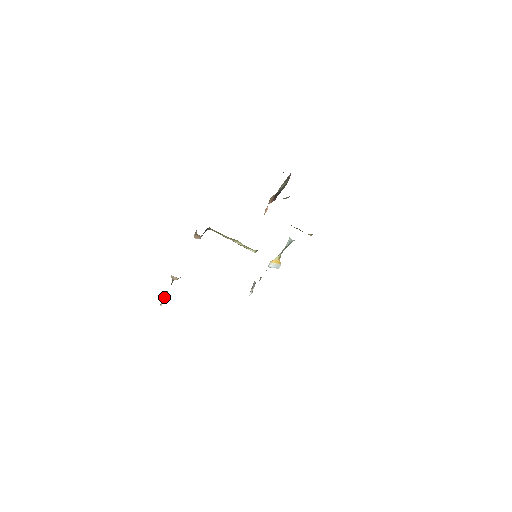
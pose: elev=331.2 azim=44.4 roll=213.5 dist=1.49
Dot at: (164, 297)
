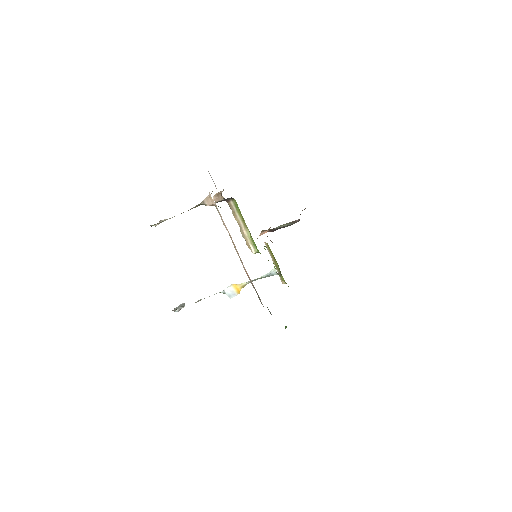
Dot at: (161, 221)
